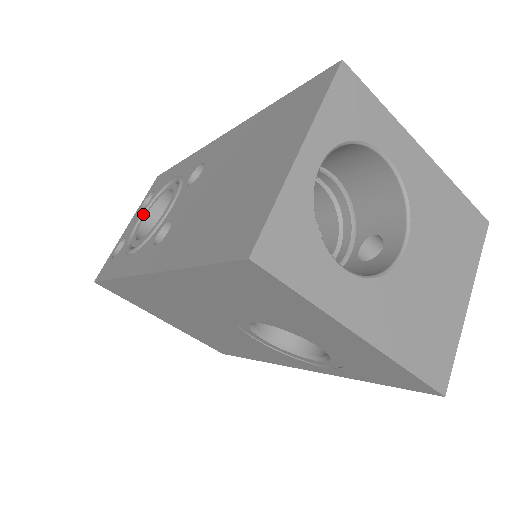
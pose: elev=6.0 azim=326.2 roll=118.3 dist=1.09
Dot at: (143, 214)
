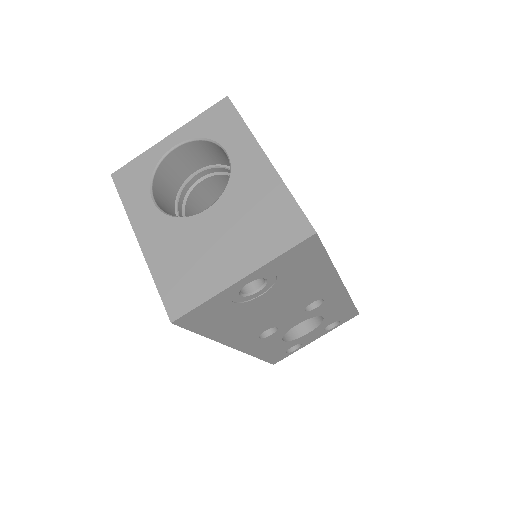
Dot at: occluded
